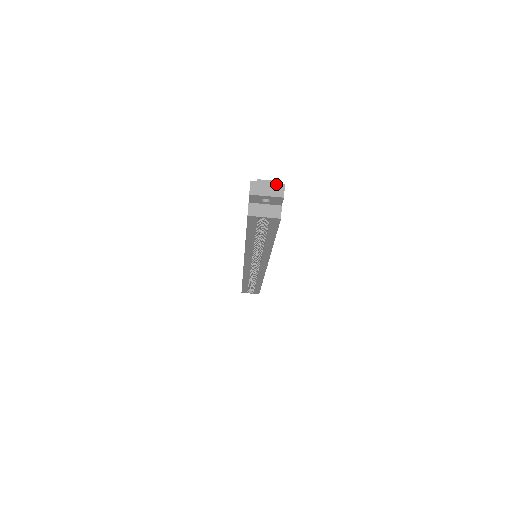
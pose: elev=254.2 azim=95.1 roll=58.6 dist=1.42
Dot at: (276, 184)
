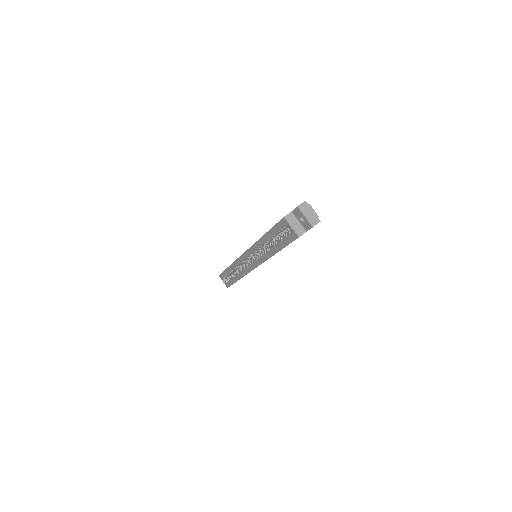
Dot at: (316, 217)
